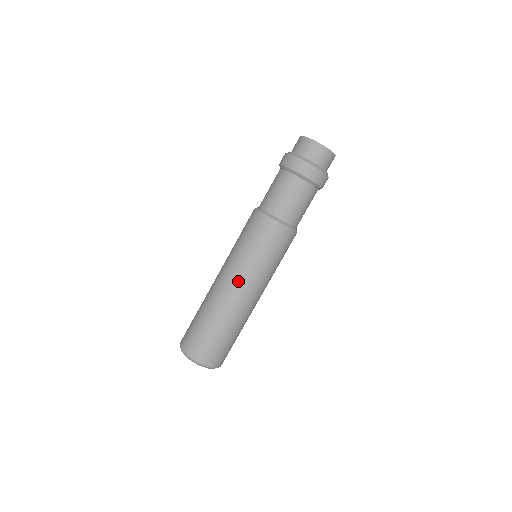
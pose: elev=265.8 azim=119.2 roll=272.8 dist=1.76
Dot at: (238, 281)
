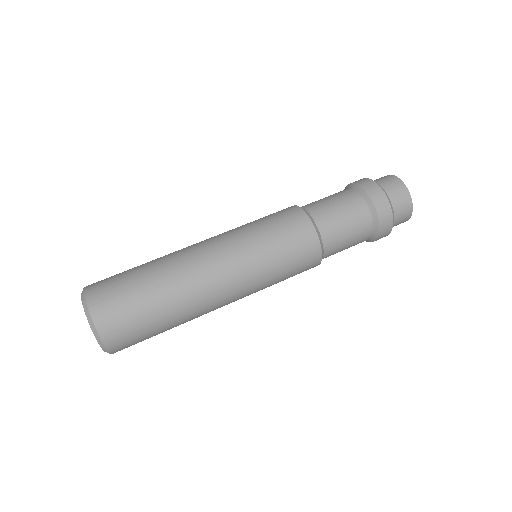
Dot at: (226, 265)
